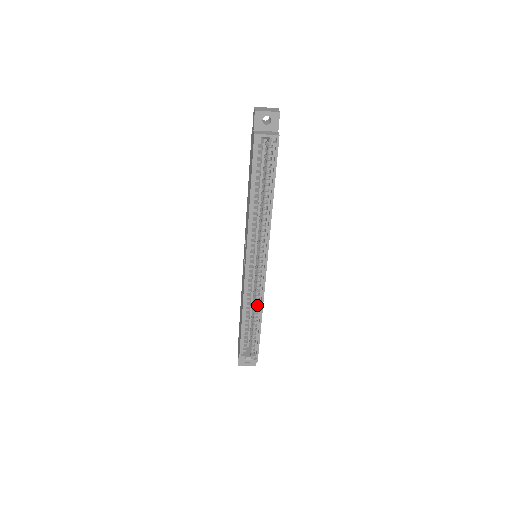
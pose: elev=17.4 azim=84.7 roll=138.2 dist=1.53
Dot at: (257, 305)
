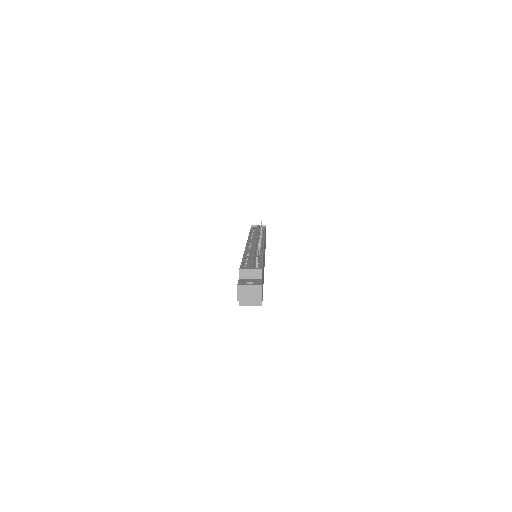
Dot at: occluded
